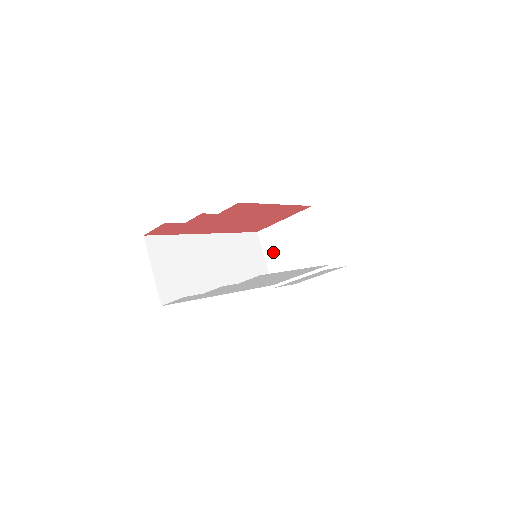
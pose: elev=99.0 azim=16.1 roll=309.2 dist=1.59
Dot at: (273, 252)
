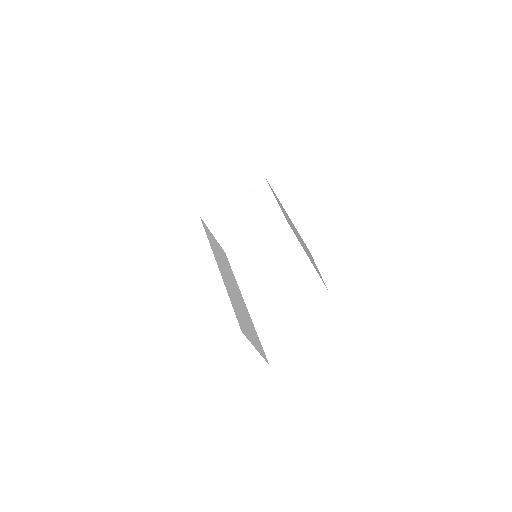
Dot at: (223, 228)
